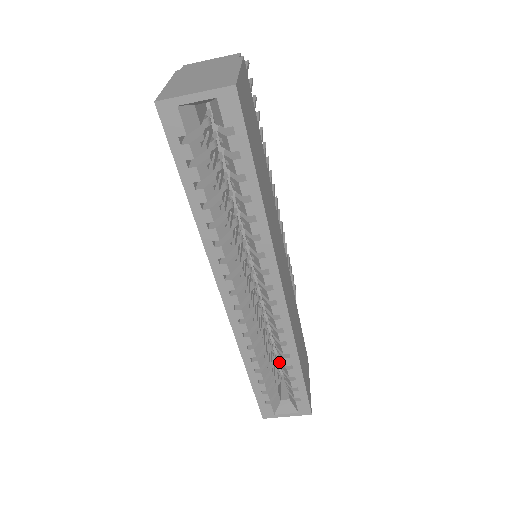
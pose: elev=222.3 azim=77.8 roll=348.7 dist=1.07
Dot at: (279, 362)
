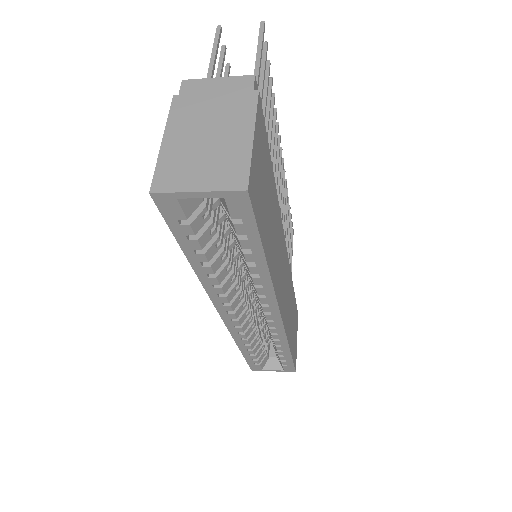
Dot at: occluded
